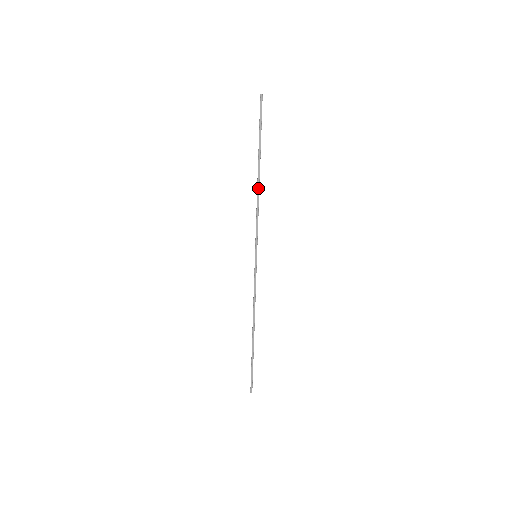
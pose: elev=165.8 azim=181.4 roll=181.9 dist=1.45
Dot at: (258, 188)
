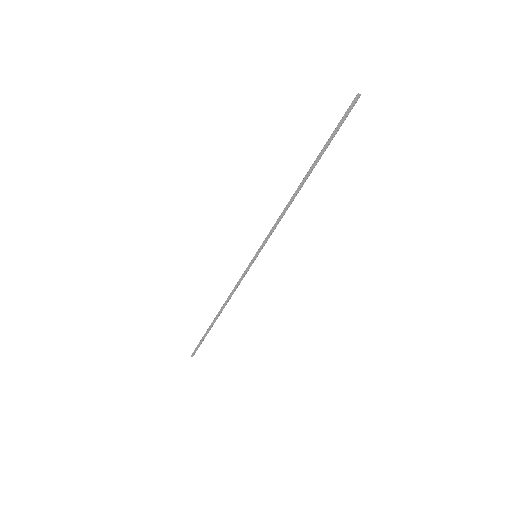
Dot at: (294, 195)
